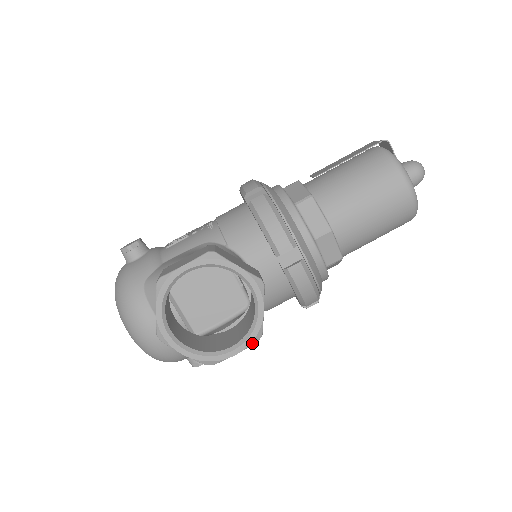
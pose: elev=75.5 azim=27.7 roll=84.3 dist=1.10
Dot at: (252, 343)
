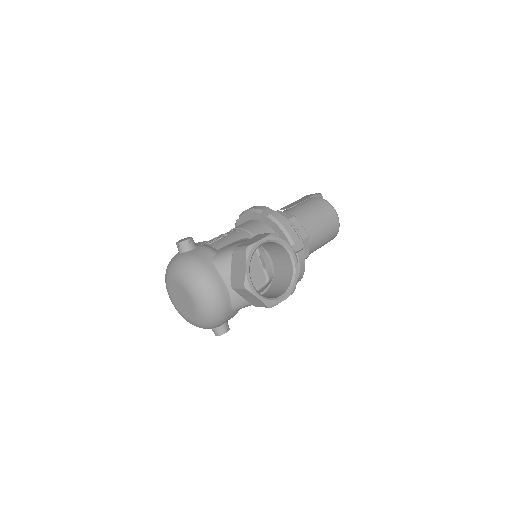
Dot at: (292, 293)
